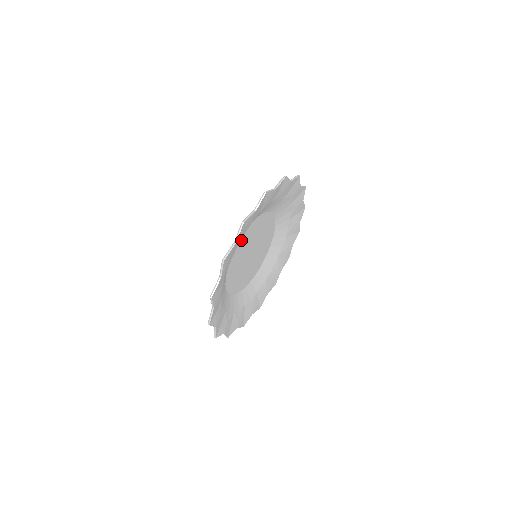
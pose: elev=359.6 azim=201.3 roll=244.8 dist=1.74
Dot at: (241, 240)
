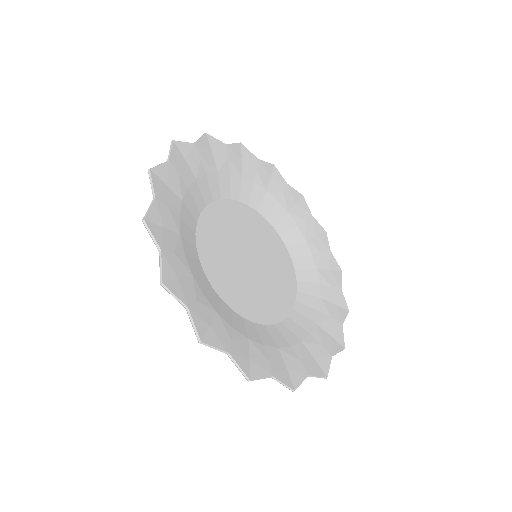
Dot at: (201, 229)
